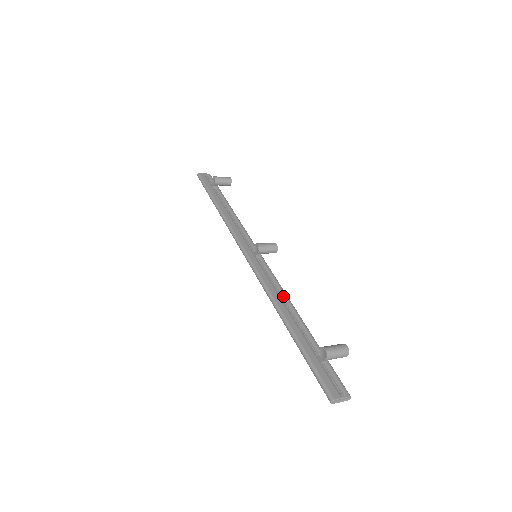
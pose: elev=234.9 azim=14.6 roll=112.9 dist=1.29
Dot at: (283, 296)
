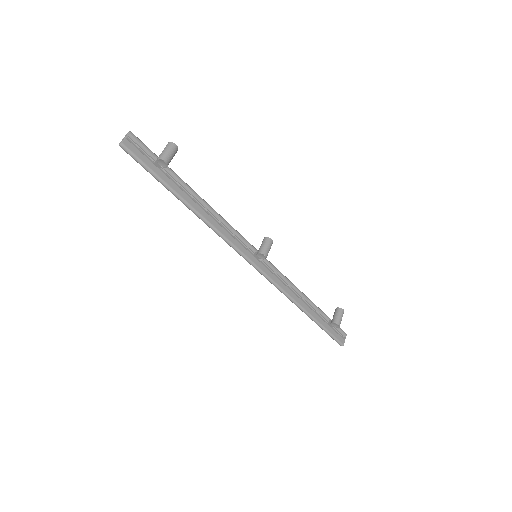
Dot at: (292, 287)
